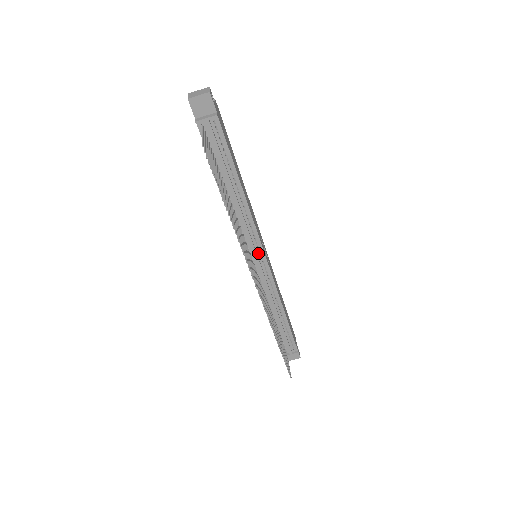
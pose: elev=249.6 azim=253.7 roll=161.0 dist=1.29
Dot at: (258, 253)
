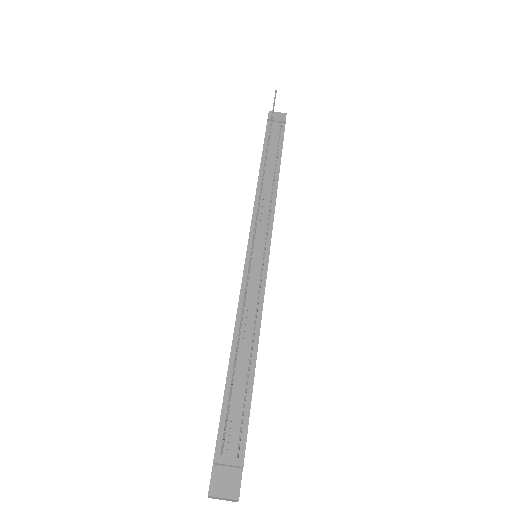
Dot at: (263, 241)
